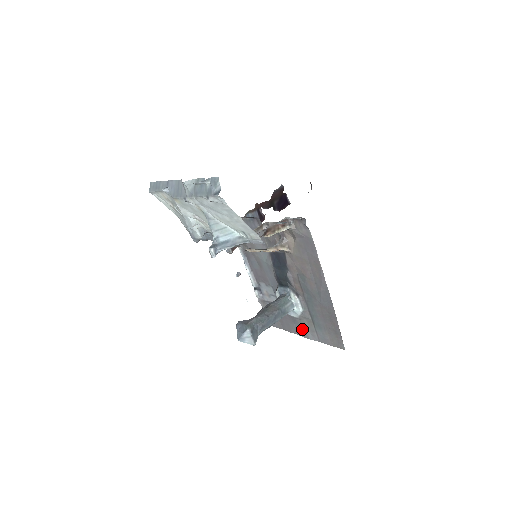
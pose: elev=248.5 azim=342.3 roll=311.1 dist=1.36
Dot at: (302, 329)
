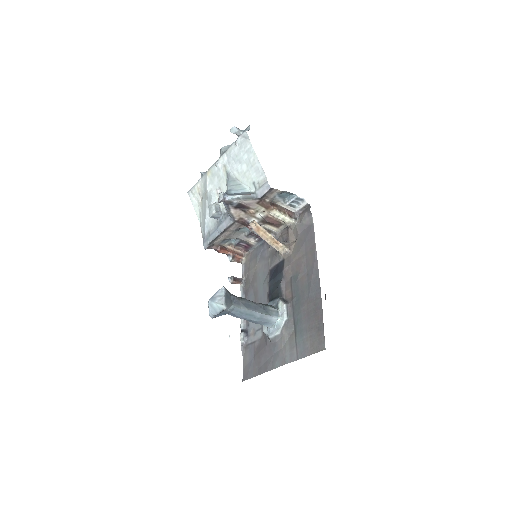
Dot at: (281, 354)
